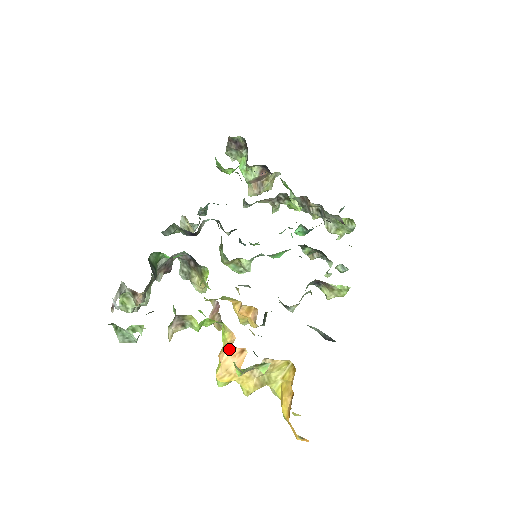
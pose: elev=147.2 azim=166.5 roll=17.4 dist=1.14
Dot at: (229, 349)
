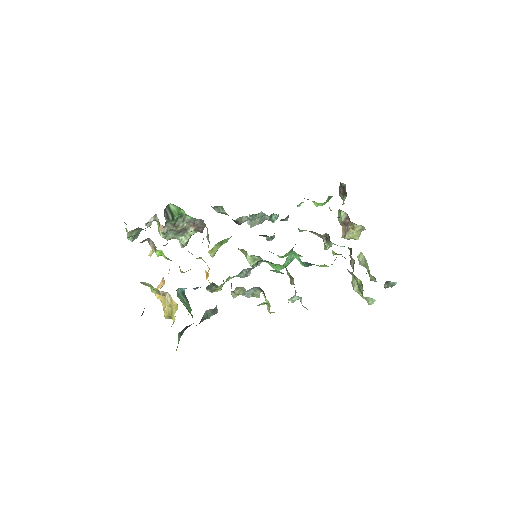
Dot at: (163, 277)
